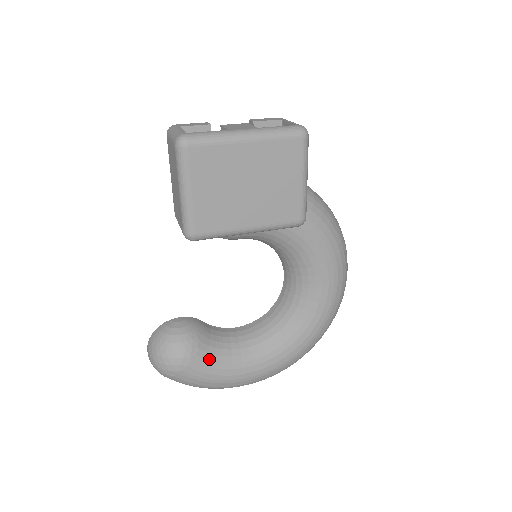
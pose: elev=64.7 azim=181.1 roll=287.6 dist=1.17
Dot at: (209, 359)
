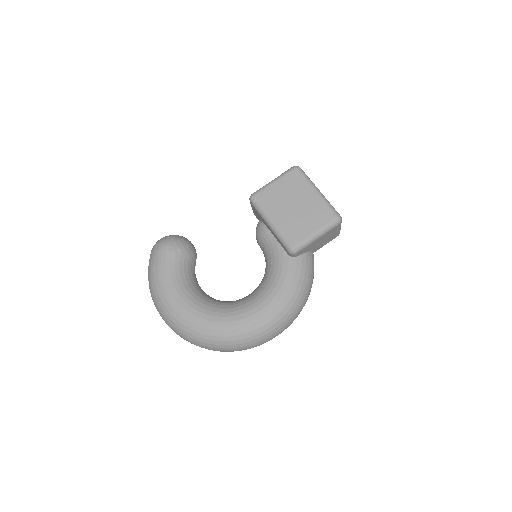
Dot at: (175, 264)
